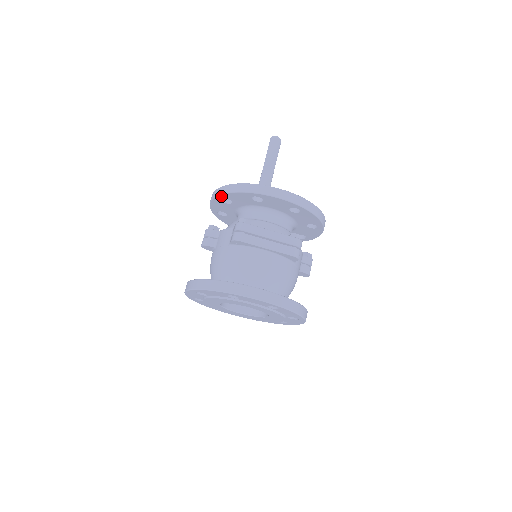
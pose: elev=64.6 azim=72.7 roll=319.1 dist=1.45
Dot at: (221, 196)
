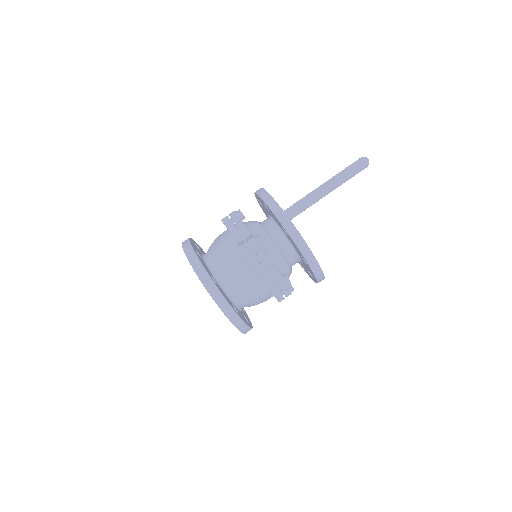
Dot at: (264, 202)
